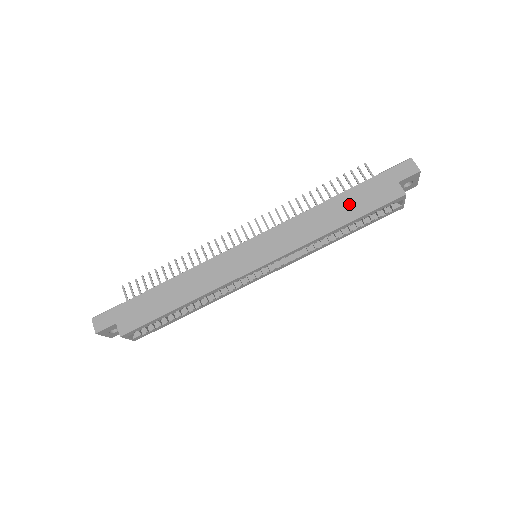
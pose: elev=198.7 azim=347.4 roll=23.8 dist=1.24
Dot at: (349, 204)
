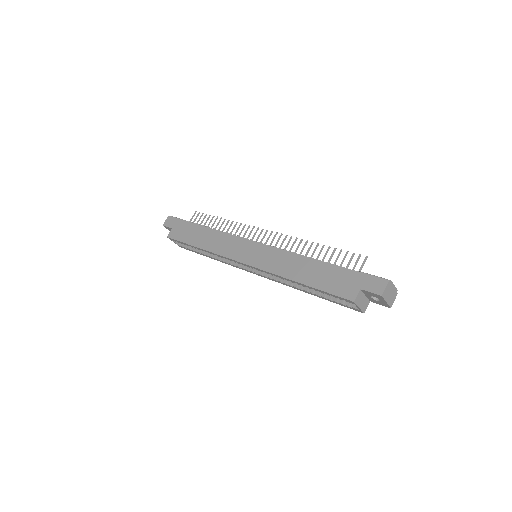
Dot at: (319, 273)
